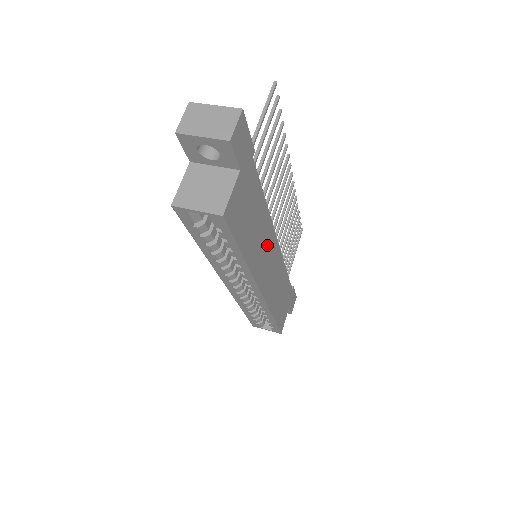
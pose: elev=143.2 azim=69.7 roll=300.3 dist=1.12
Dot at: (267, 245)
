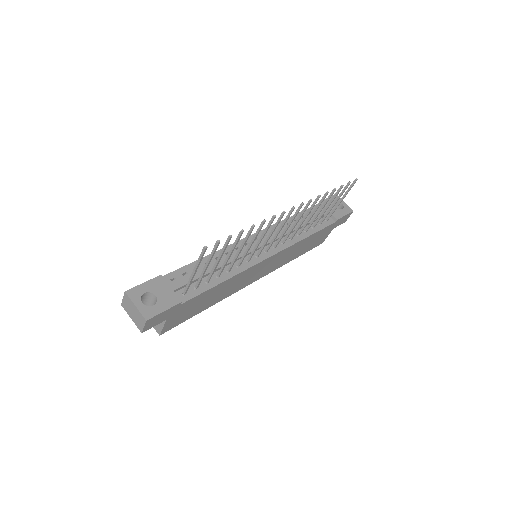
Dot at: (246, 276)
